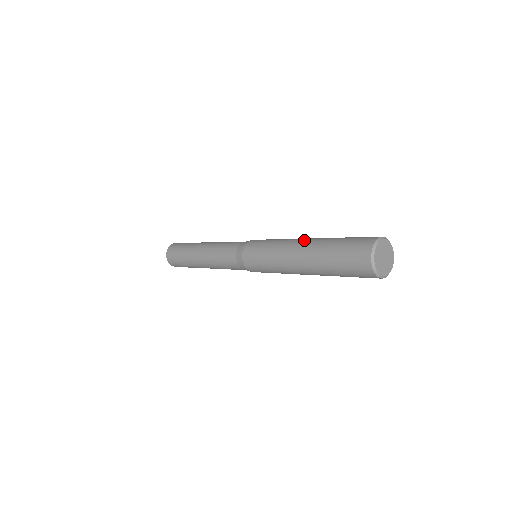
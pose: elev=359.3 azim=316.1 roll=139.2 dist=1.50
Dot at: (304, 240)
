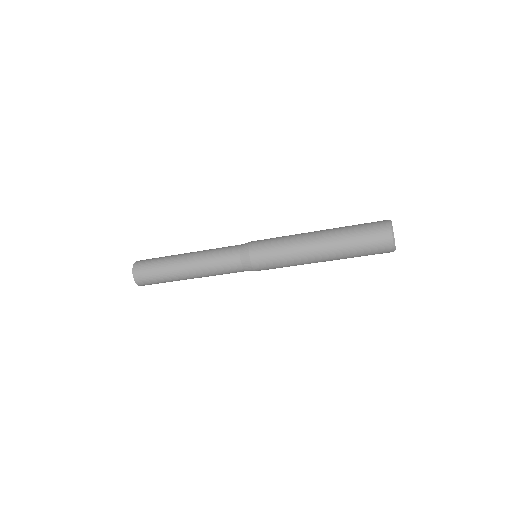
Dot at: (317, 235)
